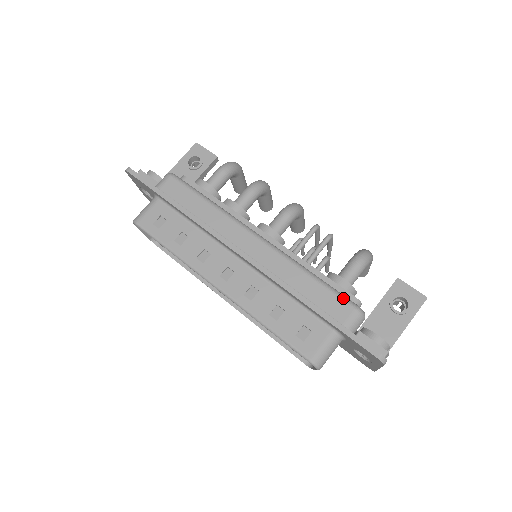
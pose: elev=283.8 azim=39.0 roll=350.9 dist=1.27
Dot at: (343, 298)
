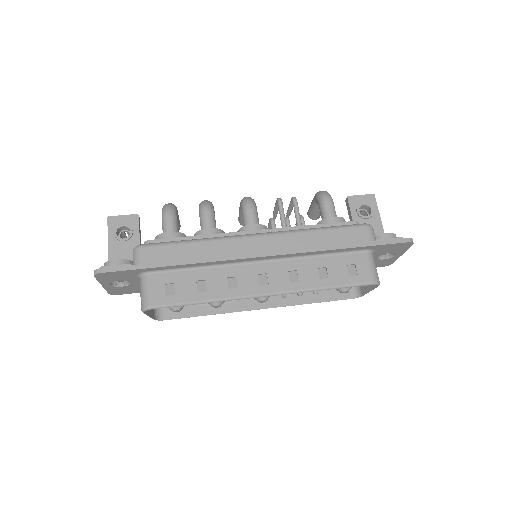
Dot at: (352, 226)
